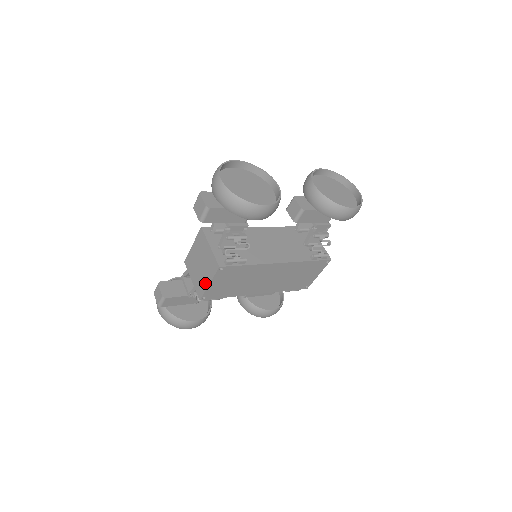
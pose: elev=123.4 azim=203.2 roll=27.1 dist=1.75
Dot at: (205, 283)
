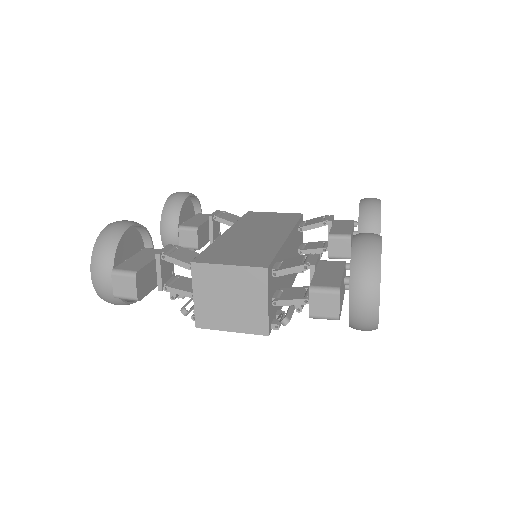
Dot at: (224, 324)
